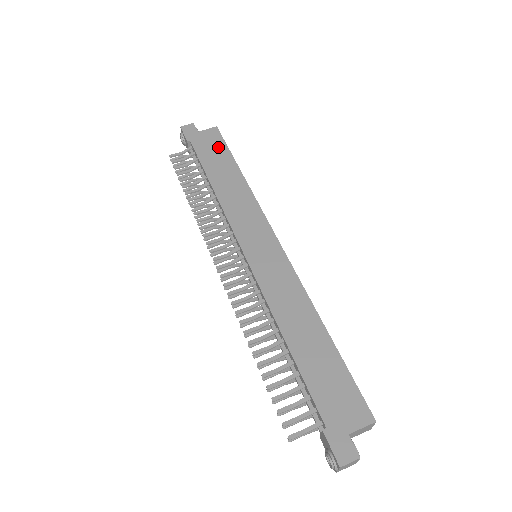
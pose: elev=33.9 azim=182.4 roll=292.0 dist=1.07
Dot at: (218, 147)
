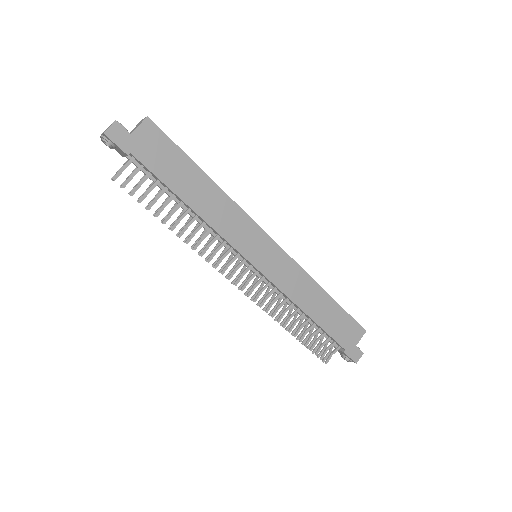
Dot at: (168, 151)
